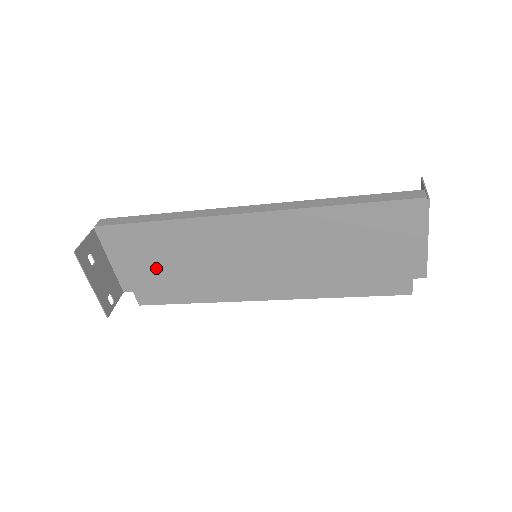
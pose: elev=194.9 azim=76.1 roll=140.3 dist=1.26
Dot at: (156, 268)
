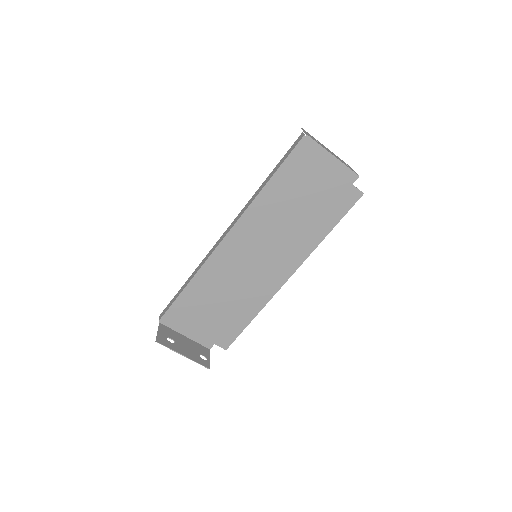
Dot at: (212, 316)
